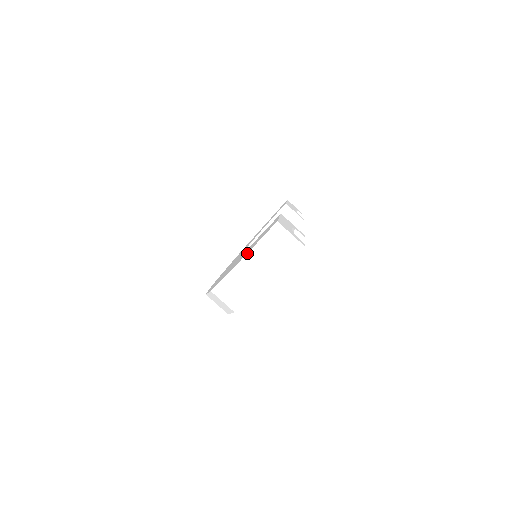
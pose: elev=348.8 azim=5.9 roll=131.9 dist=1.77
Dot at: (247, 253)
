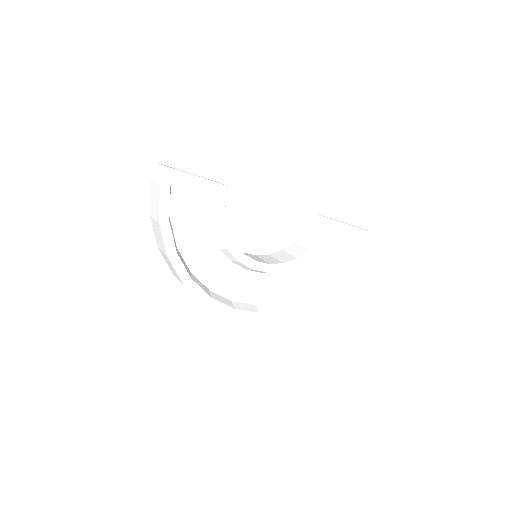
Dot at: (150, 204)
